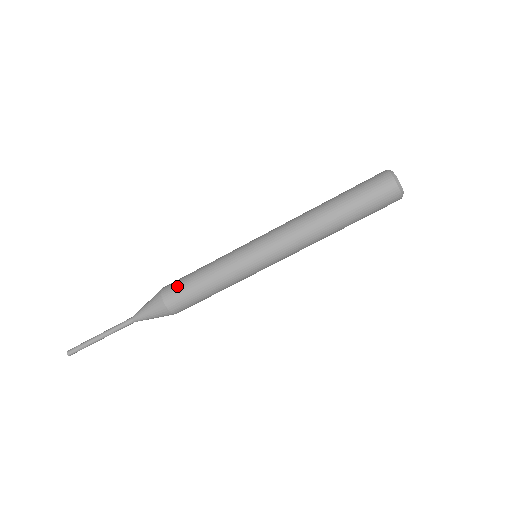
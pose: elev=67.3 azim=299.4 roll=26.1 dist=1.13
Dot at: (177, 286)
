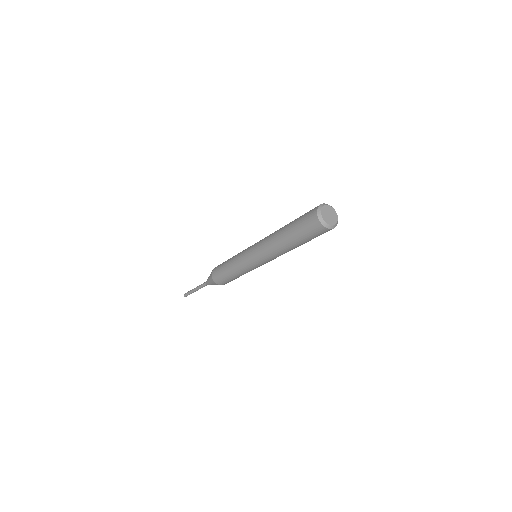
Dot at: (221, 279)
